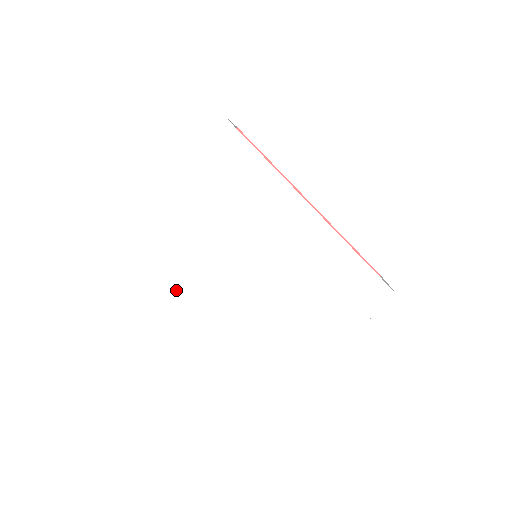
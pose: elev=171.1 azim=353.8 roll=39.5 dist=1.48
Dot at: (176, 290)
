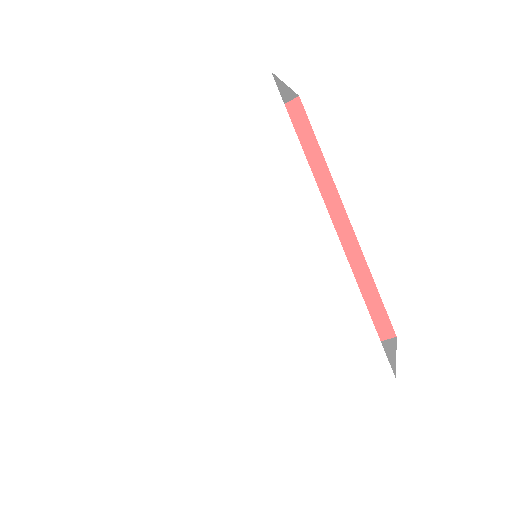
Dot at: (146, 259)
